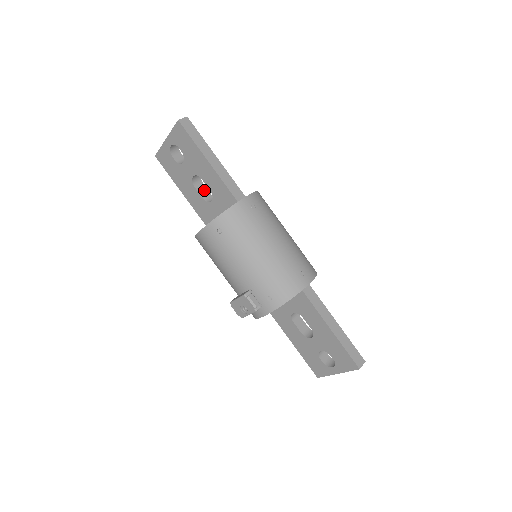
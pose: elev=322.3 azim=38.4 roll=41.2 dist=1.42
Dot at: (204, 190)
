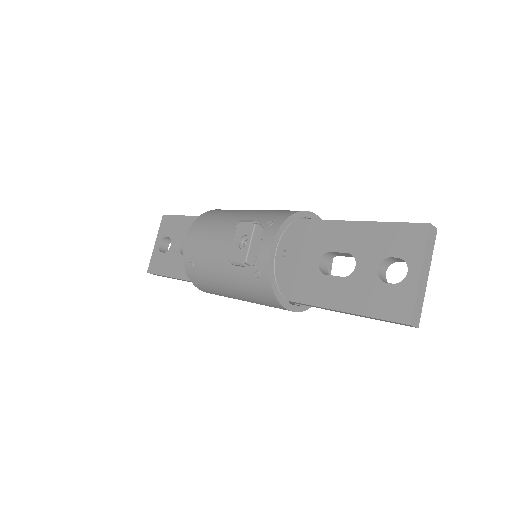
Dot at: occluded
